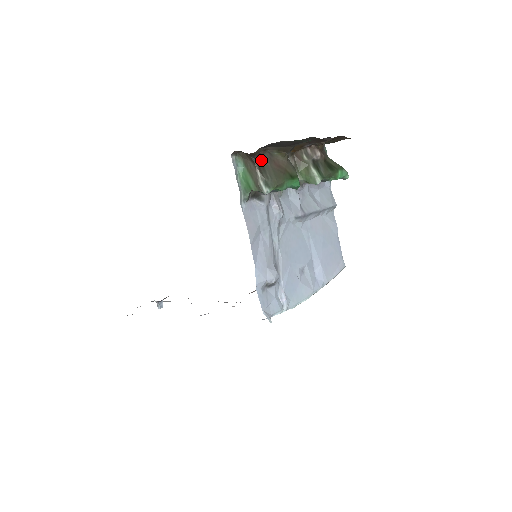
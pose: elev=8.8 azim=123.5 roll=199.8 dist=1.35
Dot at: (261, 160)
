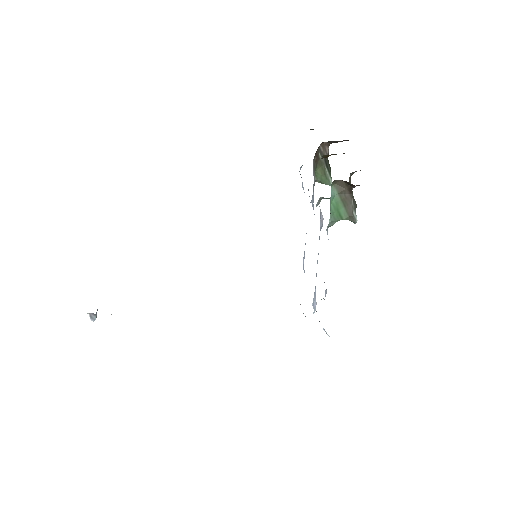
Dot at: occluded
